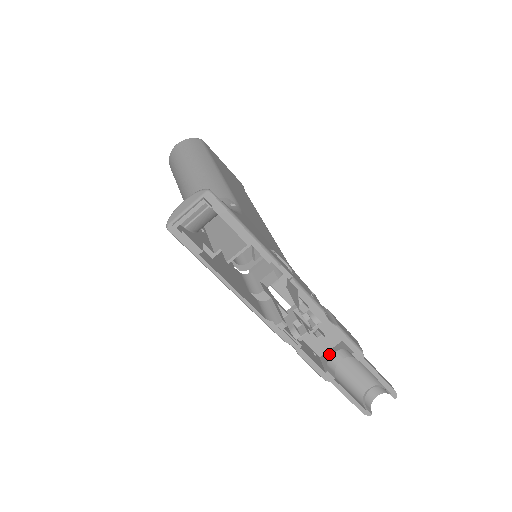
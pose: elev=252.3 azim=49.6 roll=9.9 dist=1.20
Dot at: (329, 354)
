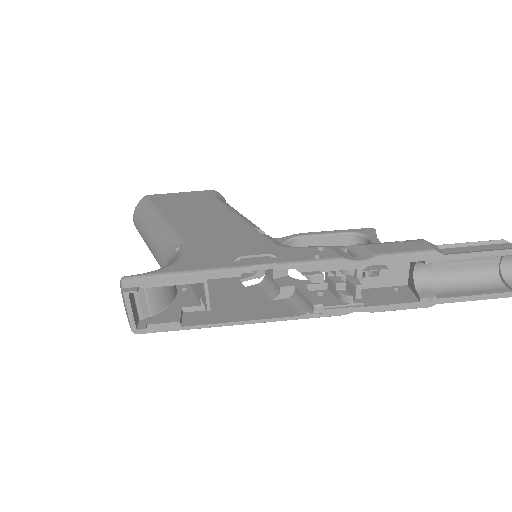
Dot at: (411, 276)
